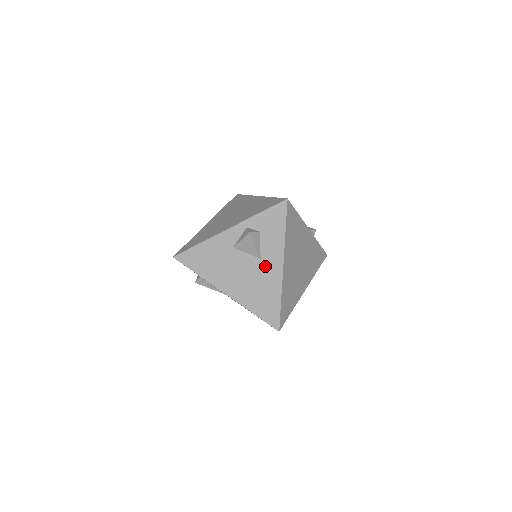
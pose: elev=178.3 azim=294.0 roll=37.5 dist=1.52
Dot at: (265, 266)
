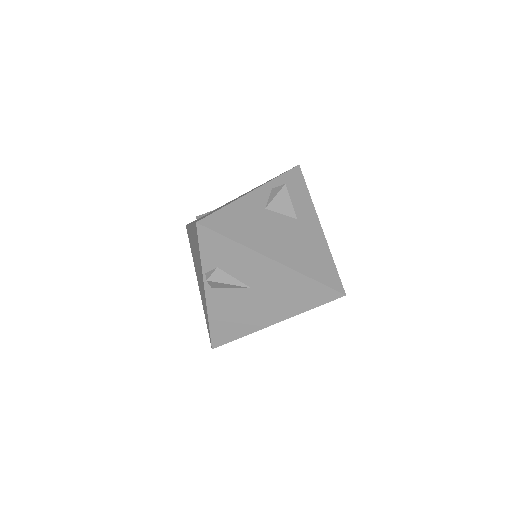
Dot at: (304, 226)
